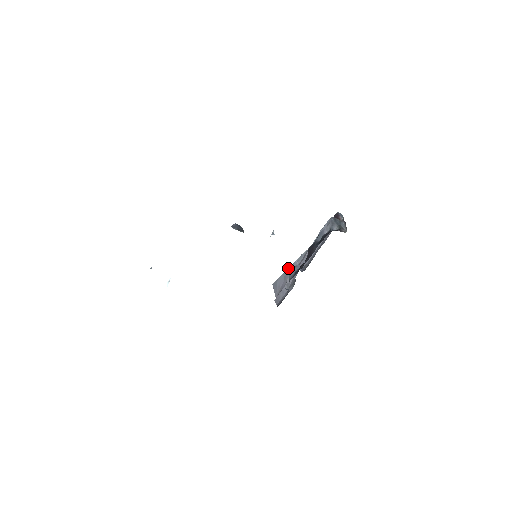
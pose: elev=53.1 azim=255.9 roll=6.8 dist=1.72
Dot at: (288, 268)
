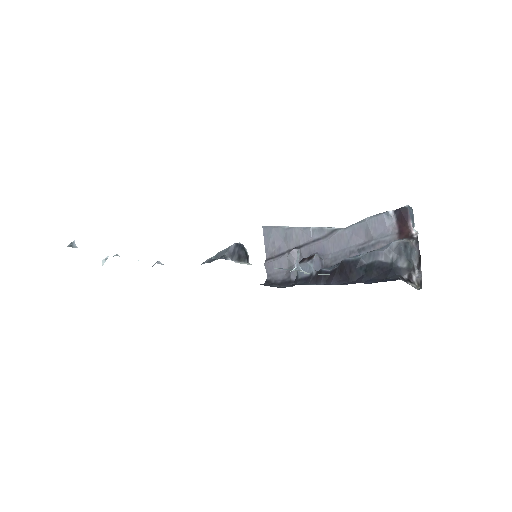
Dot at: (294, 228)
